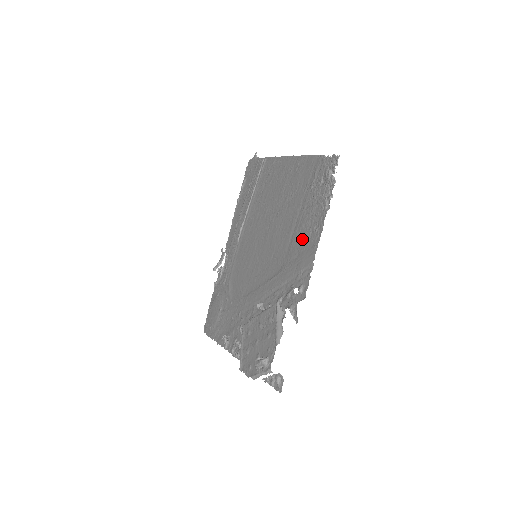
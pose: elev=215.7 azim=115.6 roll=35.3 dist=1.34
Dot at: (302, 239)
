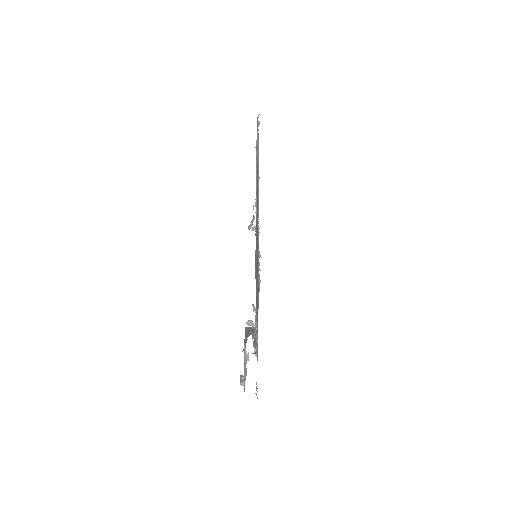
Dot at: occluded
